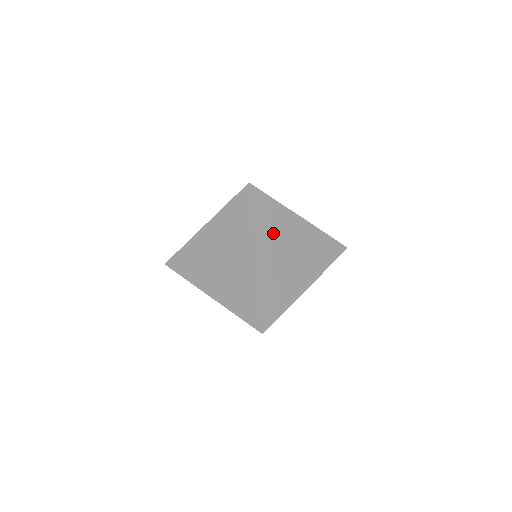
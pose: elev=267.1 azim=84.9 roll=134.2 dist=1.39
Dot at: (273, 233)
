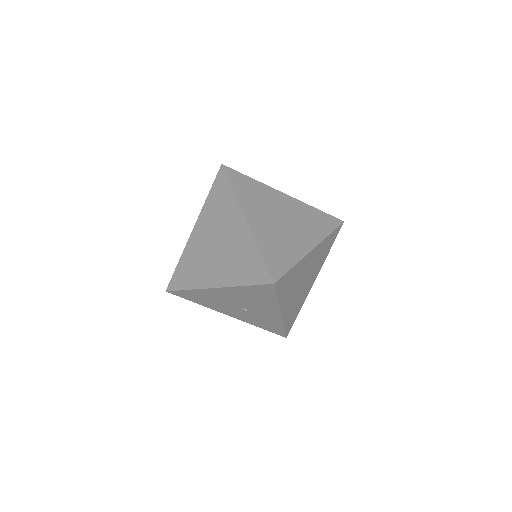
Dot at: (258, 201)
